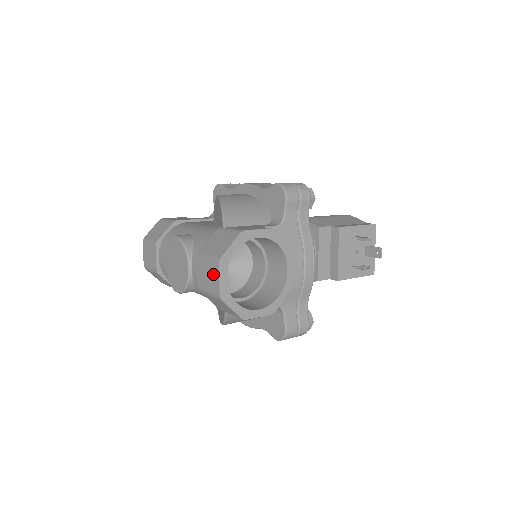
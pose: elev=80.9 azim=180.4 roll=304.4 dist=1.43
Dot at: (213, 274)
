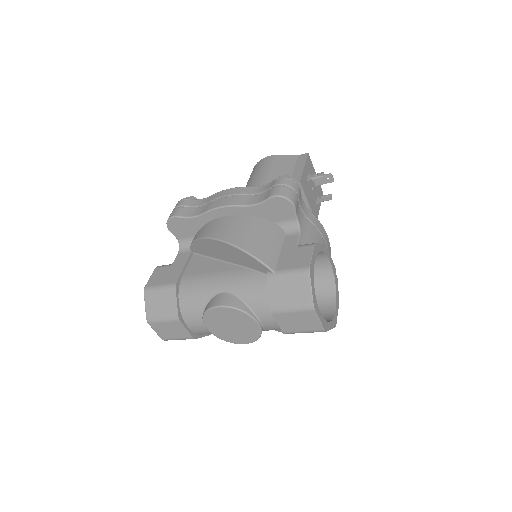
Dot at: (307, 319)
